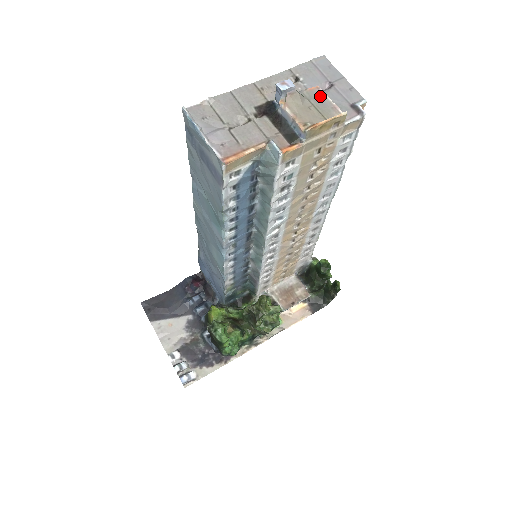
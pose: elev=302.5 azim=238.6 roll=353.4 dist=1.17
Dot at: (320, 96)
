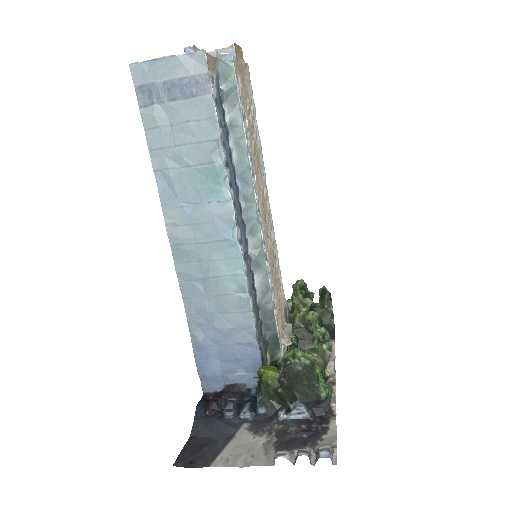
Dot at: occluded
